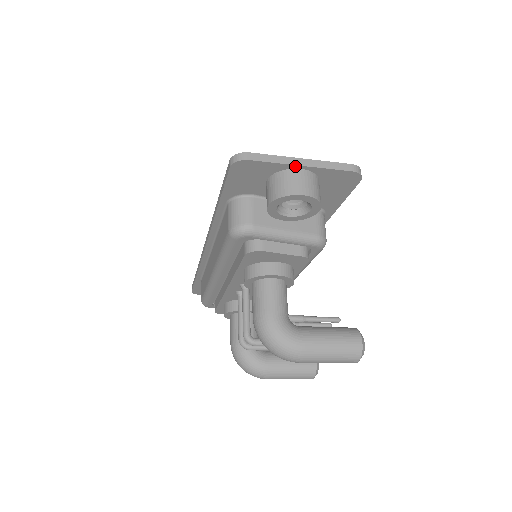
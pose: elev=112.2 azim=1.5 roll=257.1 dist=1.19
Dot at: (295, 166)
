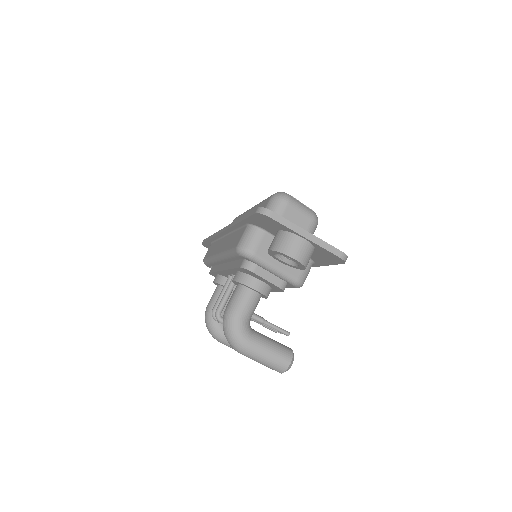
Dot at: (300, 235)
